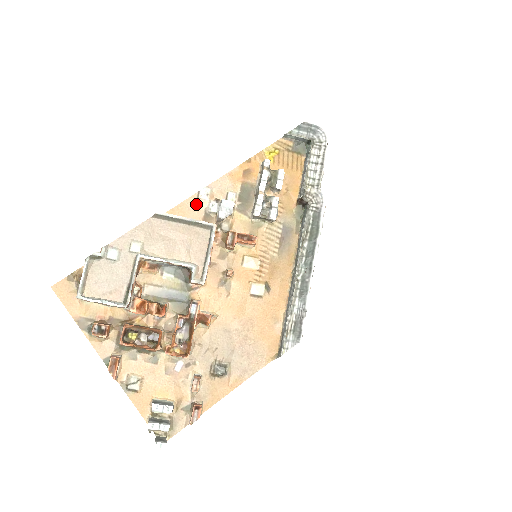
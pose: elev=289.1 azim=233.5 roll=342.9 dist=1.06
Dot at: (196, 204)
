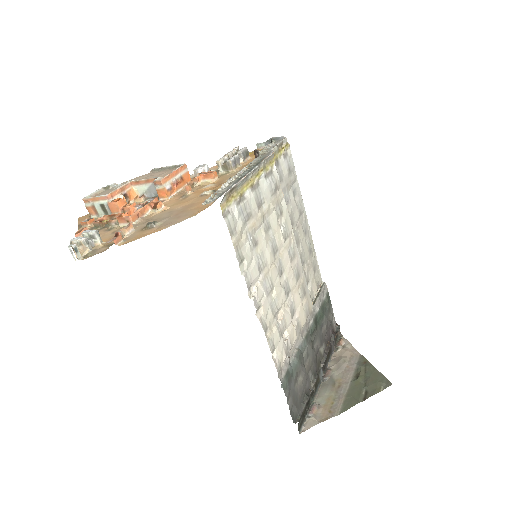
Dot at: occluded
